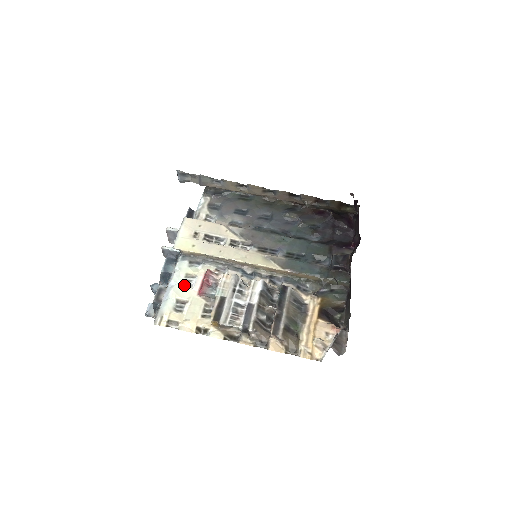
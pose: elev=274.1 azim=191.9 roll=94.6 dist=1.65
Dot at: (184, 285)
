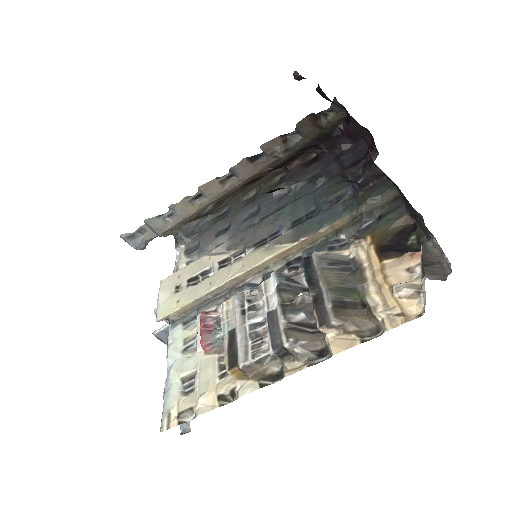
Dot at: (185, 355)
